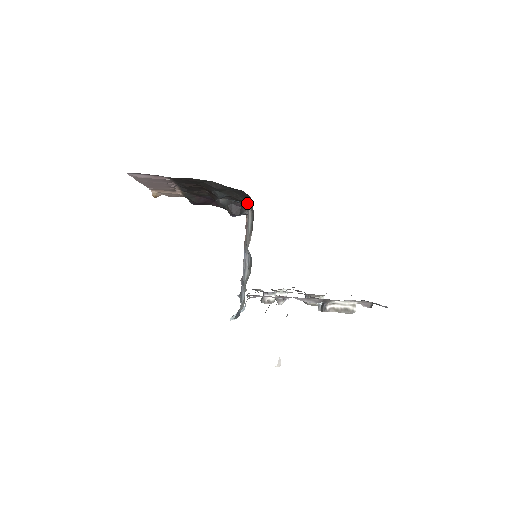
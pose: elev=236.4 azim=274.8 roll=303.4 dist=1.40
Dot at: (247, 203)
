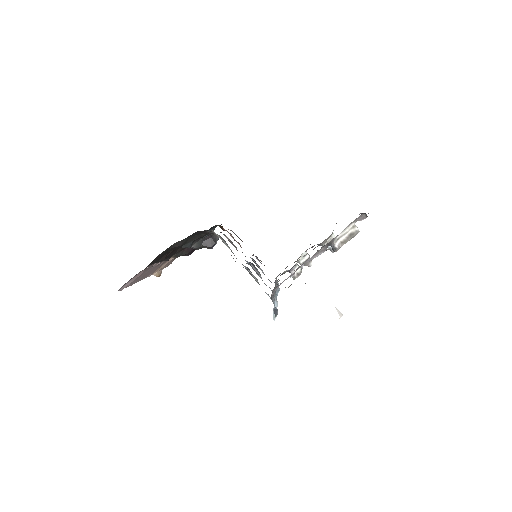
Dot at: (212, 231)
